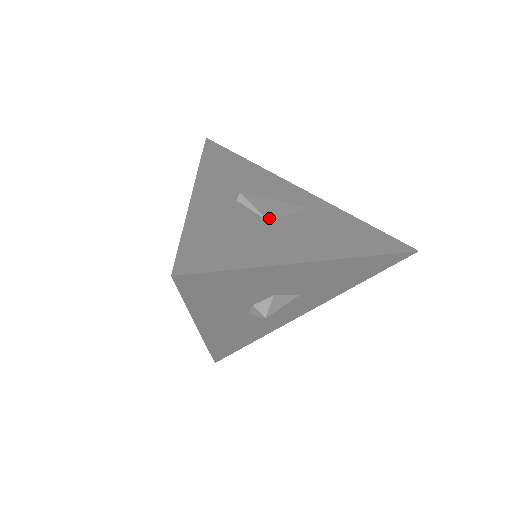
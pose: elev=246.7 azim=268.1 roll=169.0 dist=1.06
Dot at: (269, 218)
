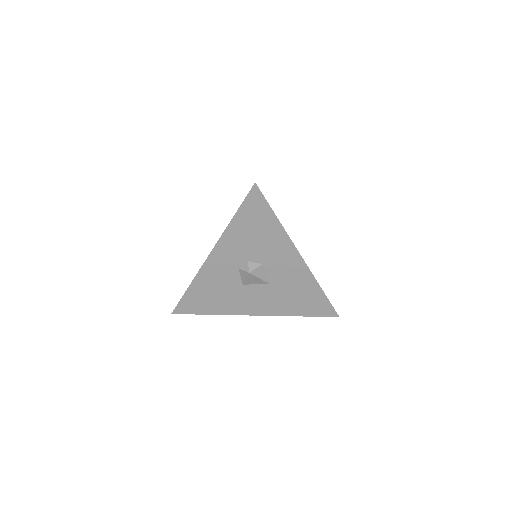
Dot at: occluded
